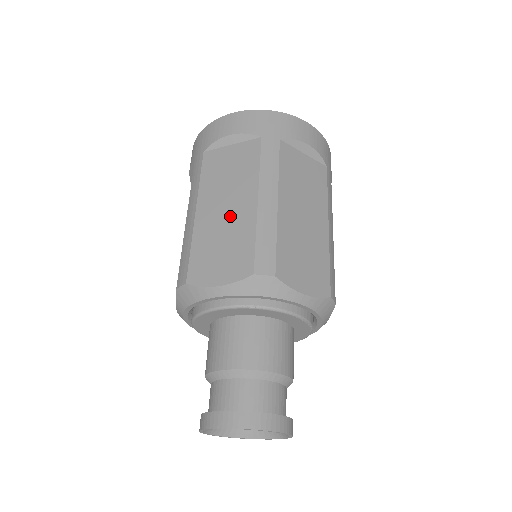
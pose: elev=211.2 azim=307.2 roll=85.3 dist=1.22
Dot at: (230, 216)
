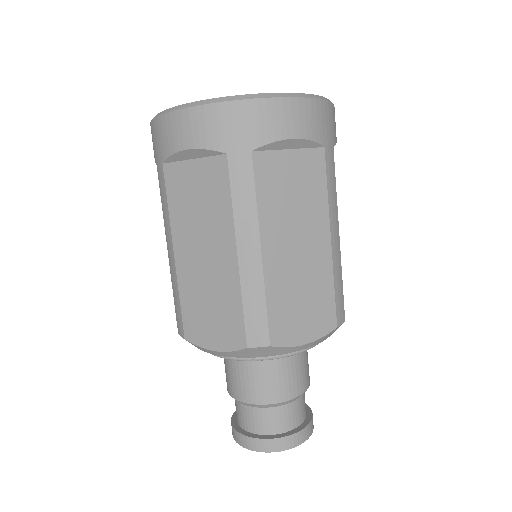
Dot at: (211, 269)
